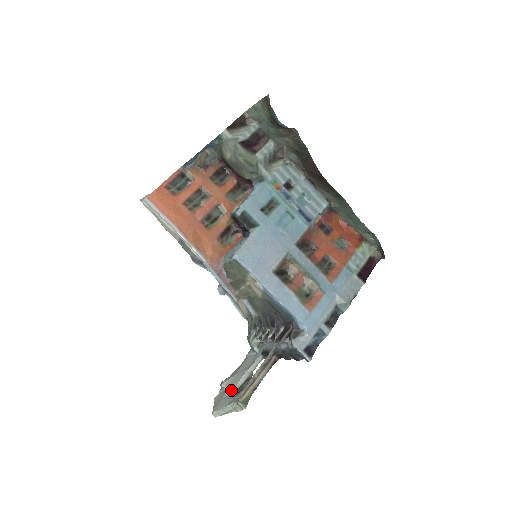
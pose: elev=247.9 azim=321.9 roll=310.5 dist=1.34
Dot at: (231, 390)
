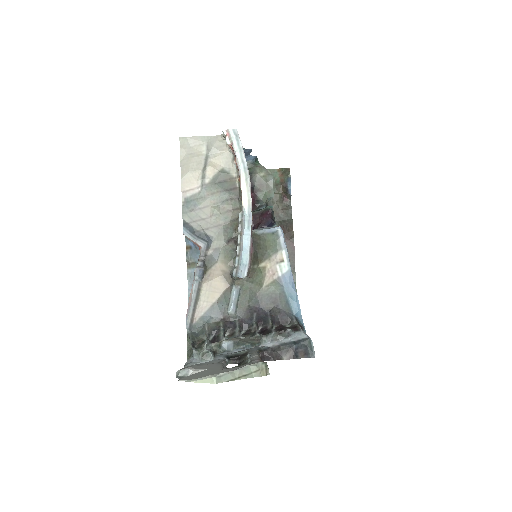
Dot at: (219, 368)
